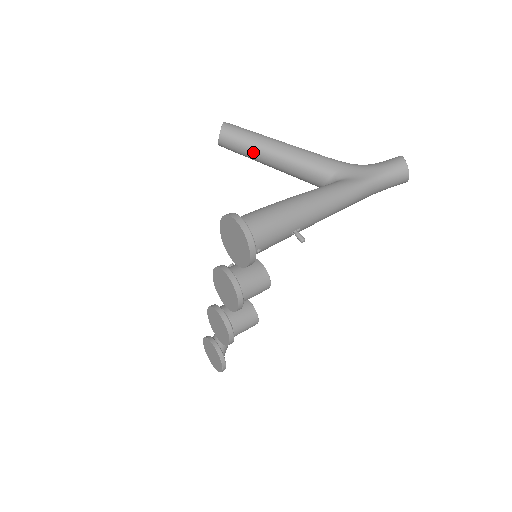
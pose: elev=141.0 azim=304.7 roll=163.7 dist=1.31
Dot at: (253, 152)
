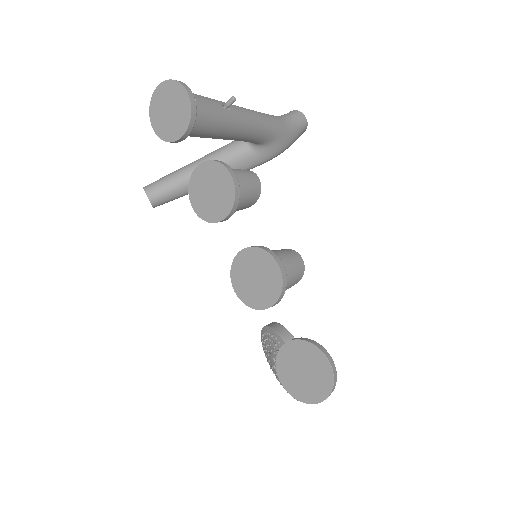
Dot at: (177, 176)
